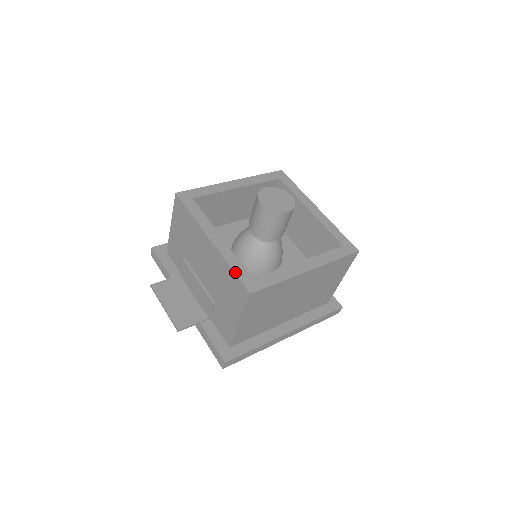
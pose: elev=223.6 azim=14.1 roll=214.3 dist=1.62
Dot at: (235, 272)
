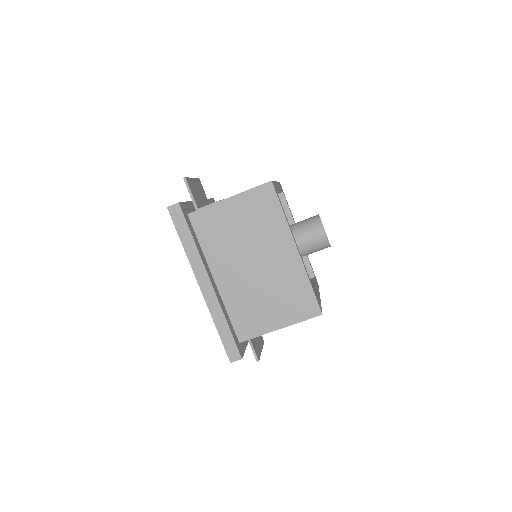
Dot at: (274, 182)
